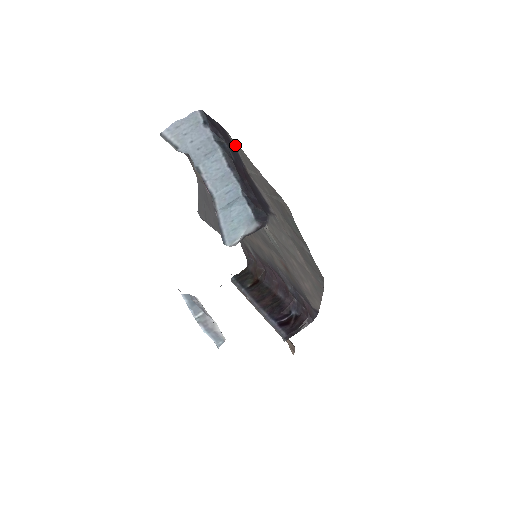
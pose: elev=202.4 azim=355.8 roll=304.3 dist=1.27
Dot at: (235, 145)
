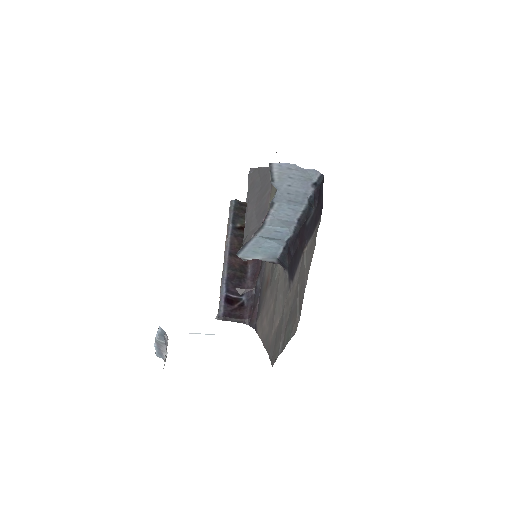
Dot at: (315, 233)
